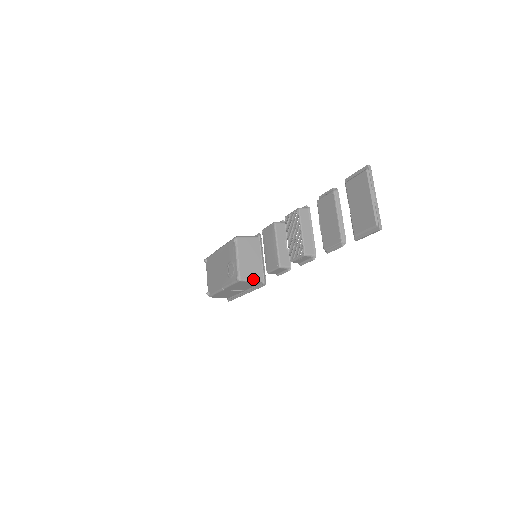
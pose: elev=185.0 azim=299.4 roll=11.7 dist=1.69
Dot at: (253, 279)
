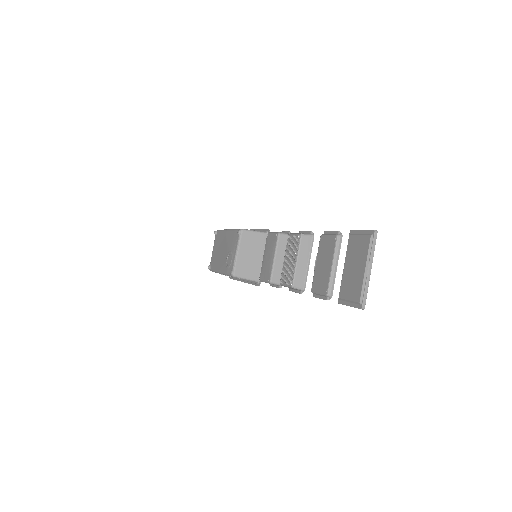
Dot at: (248, 277)
